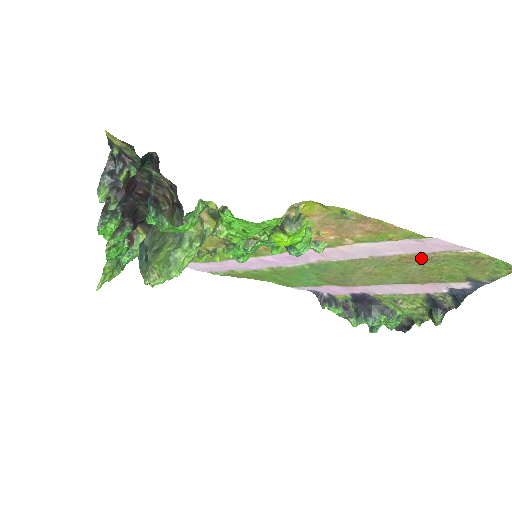
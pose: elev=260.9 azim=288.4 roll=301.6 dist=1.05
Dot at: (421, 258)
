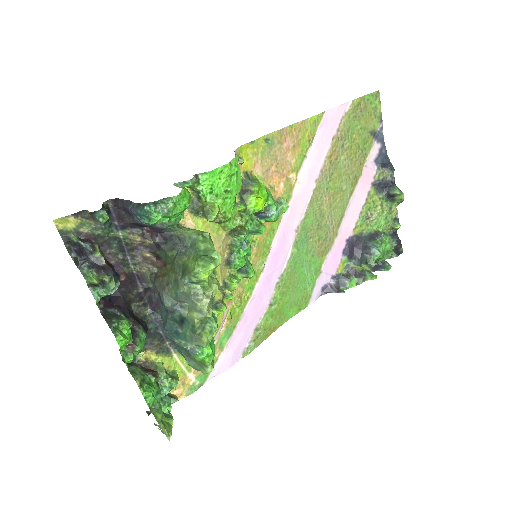
Dot at: (337, 144)
